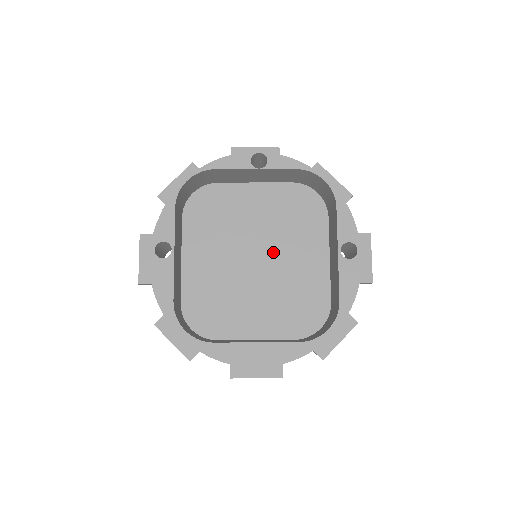
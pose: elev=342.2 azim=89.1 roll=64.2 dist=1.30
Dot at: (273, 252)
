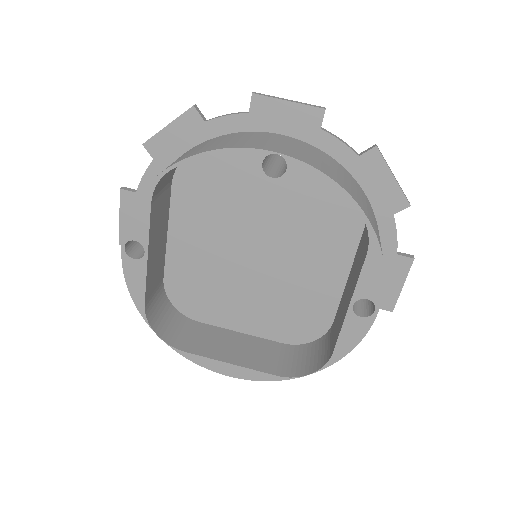
Dot at: (279, 253)
